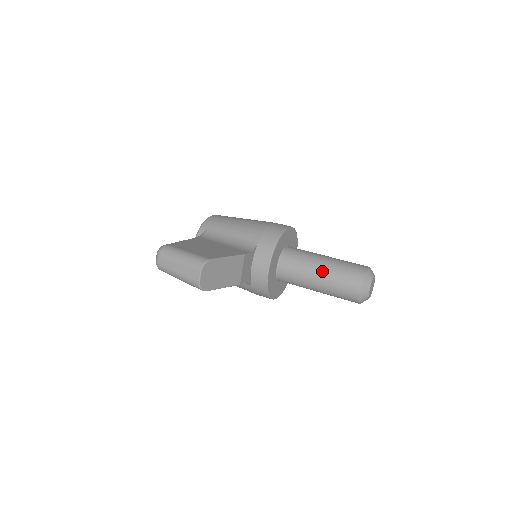
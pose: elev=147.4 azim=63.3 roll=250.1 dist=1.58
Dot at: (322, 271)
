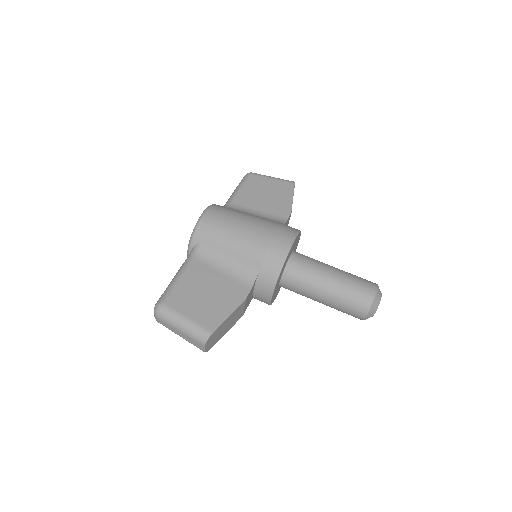
Dot at: (327, 295)
